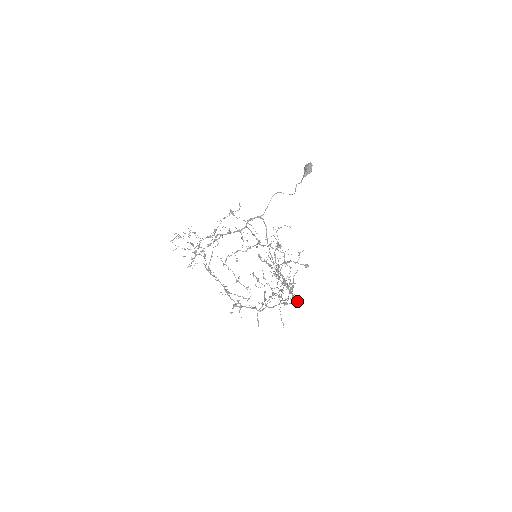
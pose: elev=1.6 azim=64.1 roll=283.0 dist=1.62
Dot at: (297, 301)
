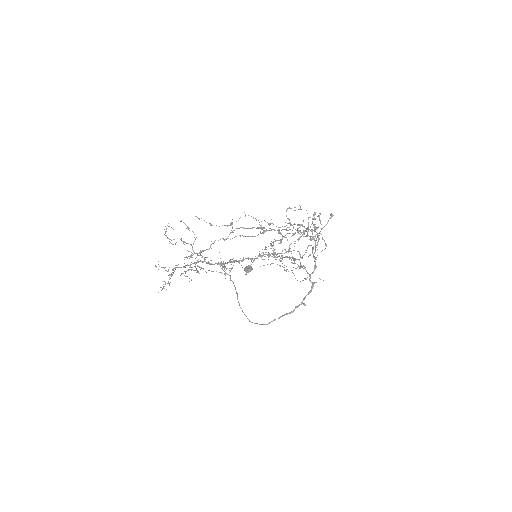
Dot at: (305, 304)
